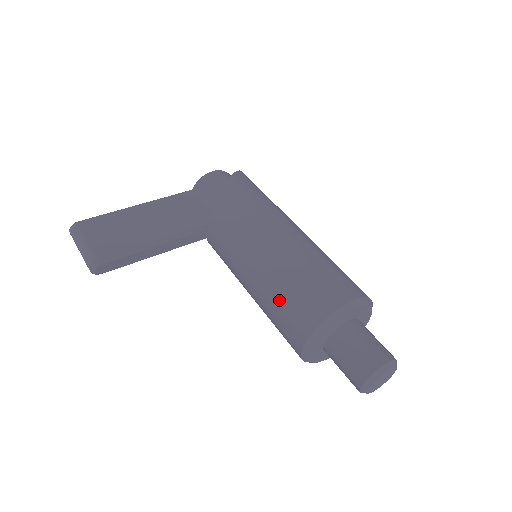
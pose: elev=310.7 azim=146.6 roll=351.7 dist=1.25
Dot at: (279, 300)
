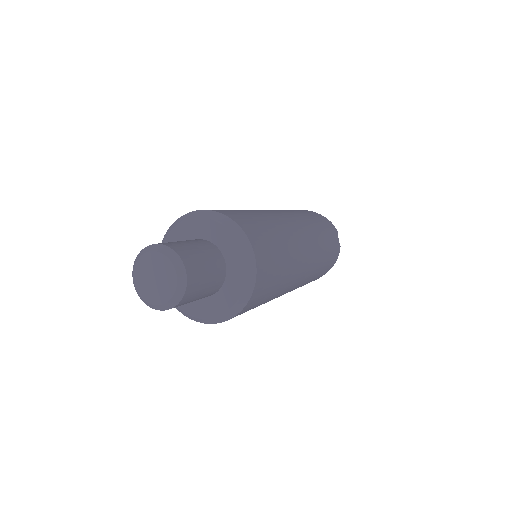
Dot at: occluded
